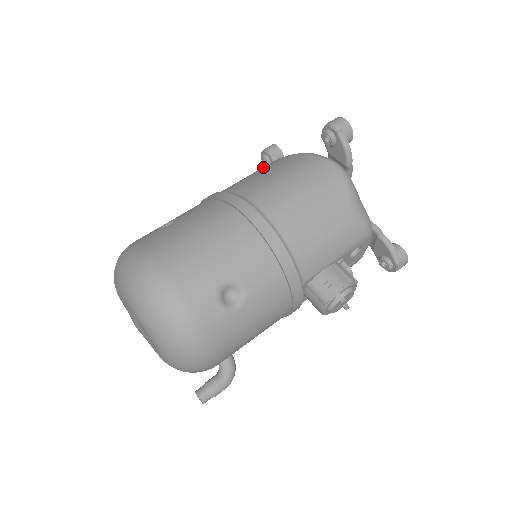
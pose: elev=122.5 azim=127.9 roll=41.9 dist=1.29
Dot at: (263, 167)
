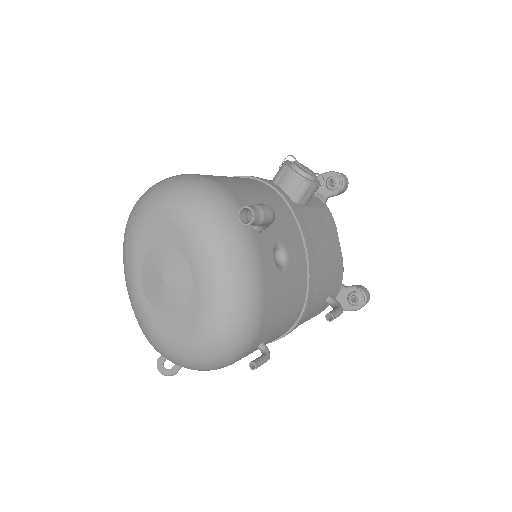
Dot at: occluded
